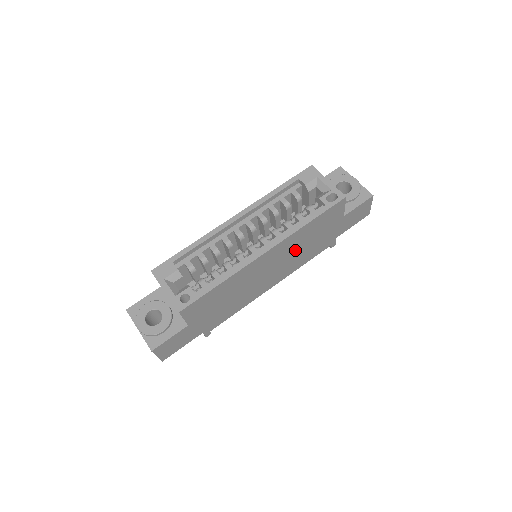
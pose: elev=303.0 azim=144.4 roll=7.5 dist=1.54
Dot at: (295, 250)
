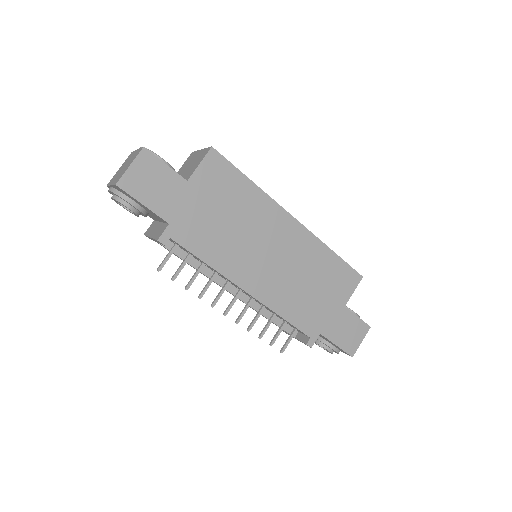
Dot at: (299, 271)
